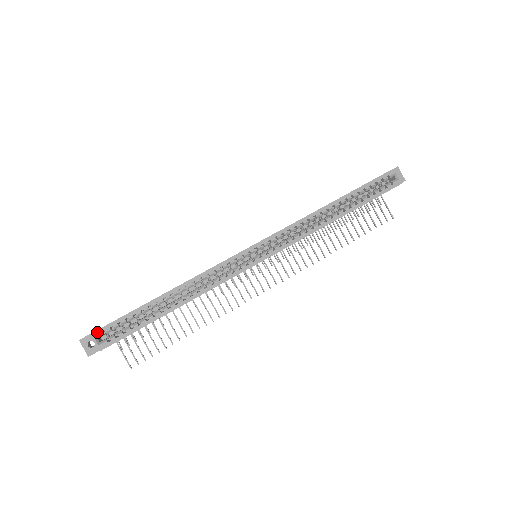
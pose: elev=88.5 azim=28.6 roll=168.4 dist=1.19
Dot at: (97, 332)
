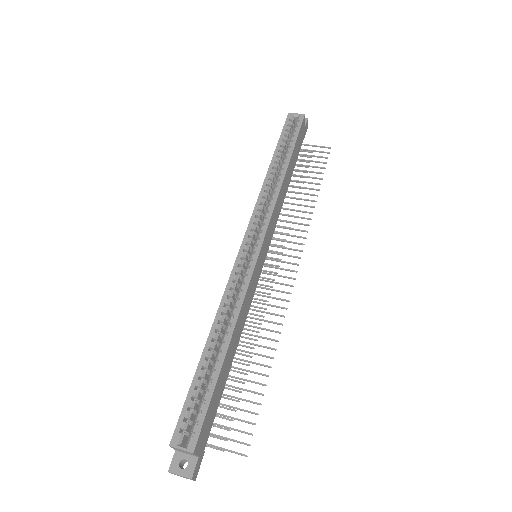
Dot at: (174, 437)
